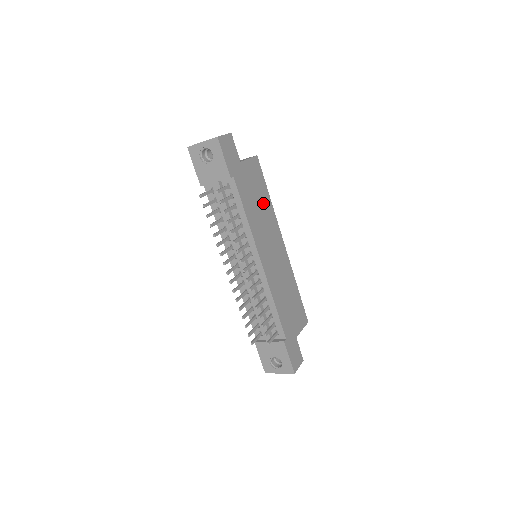
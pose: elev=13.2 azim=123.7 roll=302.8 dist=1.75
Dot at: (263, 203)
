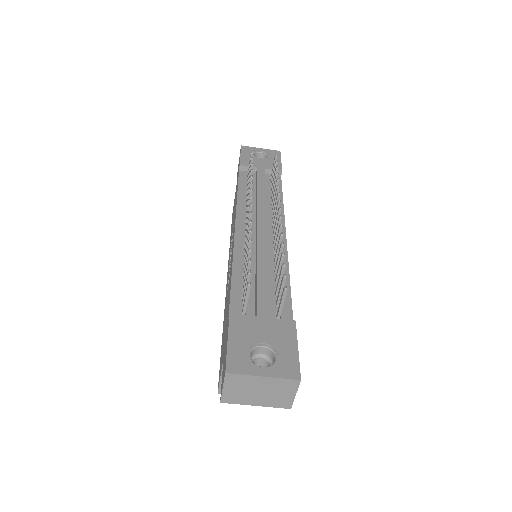
Dot at: occluded
